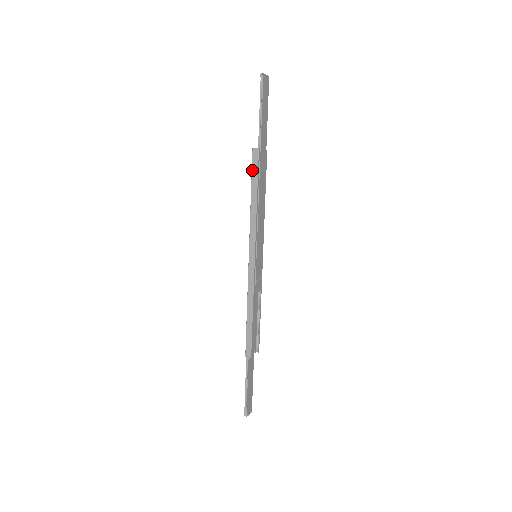
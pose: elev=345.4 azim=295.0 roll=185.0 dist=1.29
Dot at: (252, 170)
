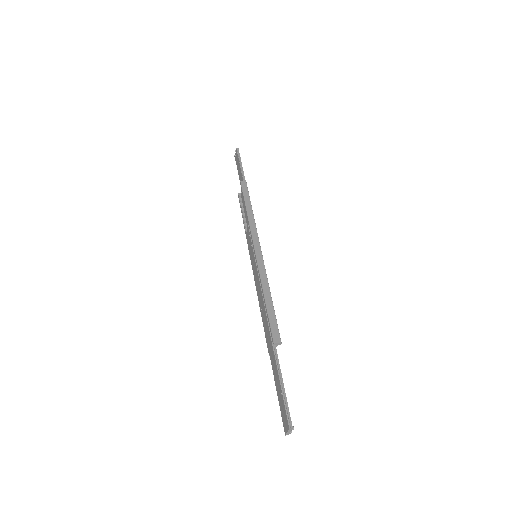
Dot at: (243, 192)
